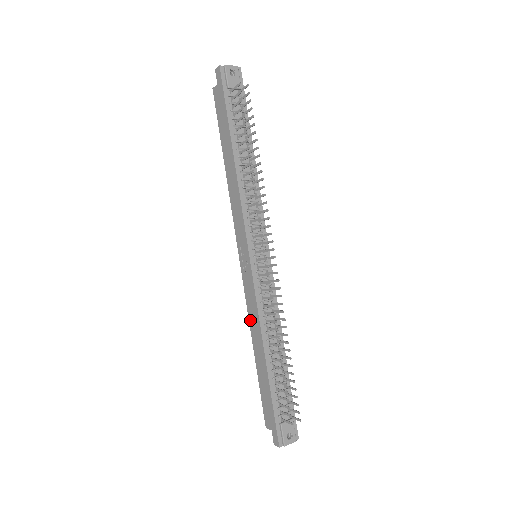
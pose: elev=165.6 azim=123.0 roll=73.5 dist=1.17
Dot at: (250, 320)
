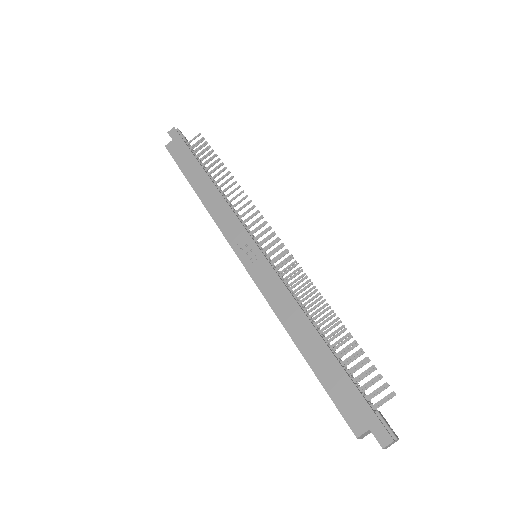
Dot at: (278, 312)
